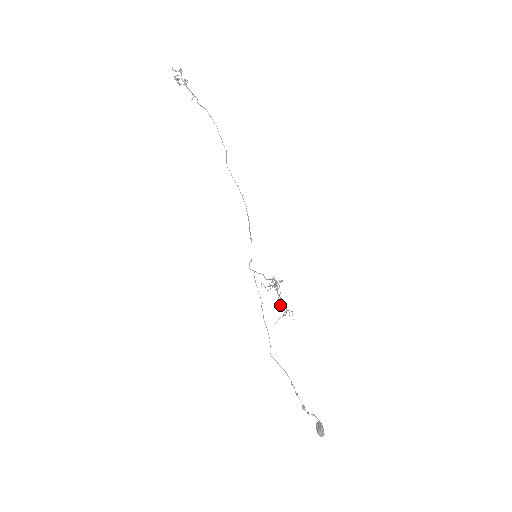
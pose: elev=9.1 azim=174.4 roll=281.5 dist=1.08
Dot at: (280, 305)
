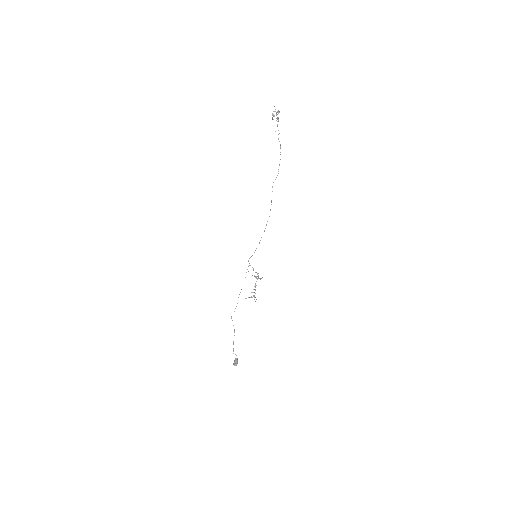
Dot at: (252, 292)
